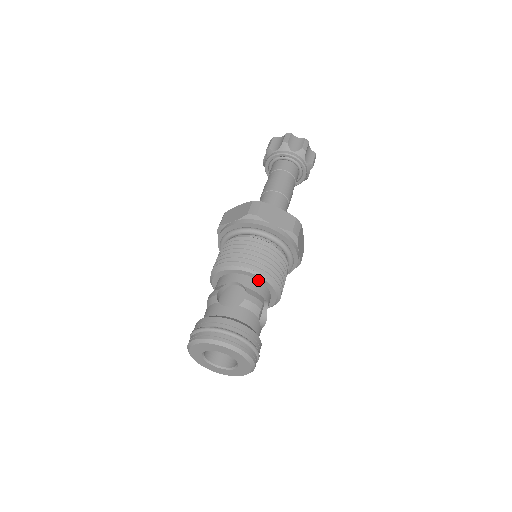
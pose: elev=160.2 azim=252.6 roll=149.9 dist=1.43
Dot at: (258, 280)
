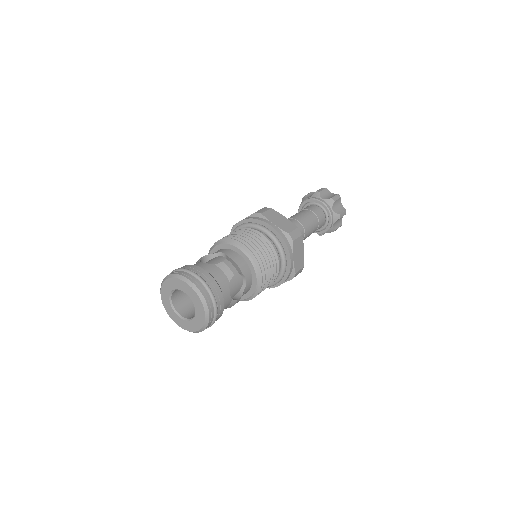
Dot at: (242, 257)
